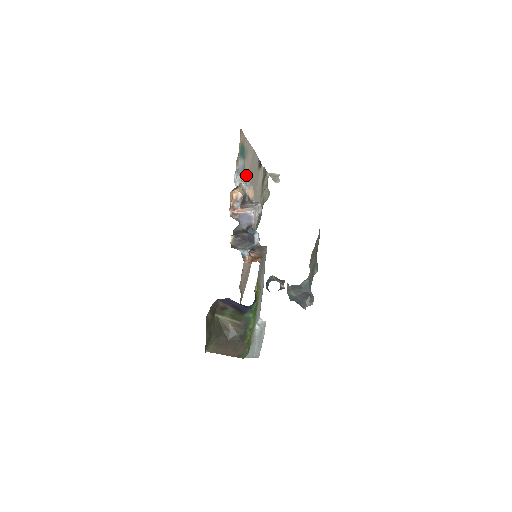
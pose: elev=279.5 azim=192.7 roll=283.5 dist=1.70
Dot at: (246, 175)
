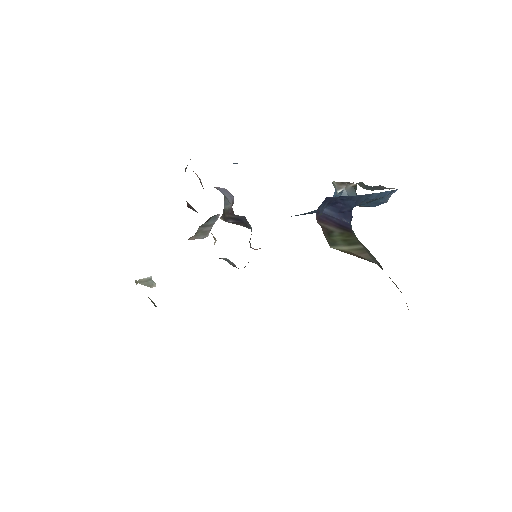
Dot at: occluded
